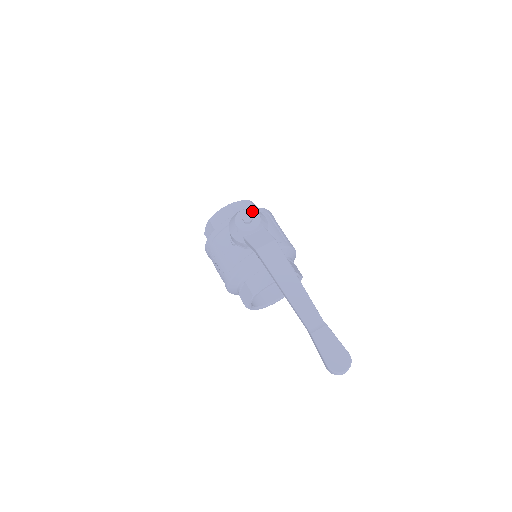
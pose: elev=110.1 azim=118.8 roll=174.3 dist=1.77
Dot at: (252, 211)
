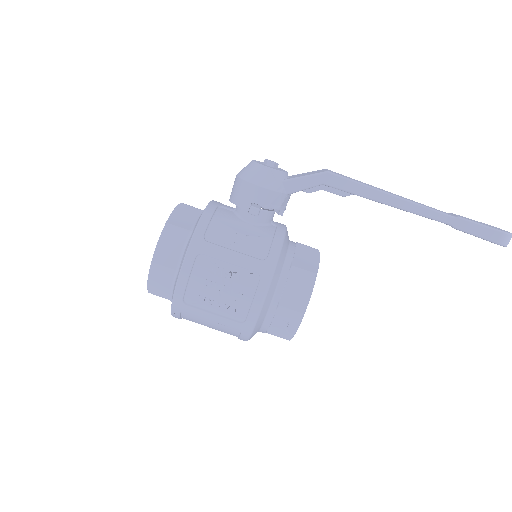
Dot at: (262, 162)
